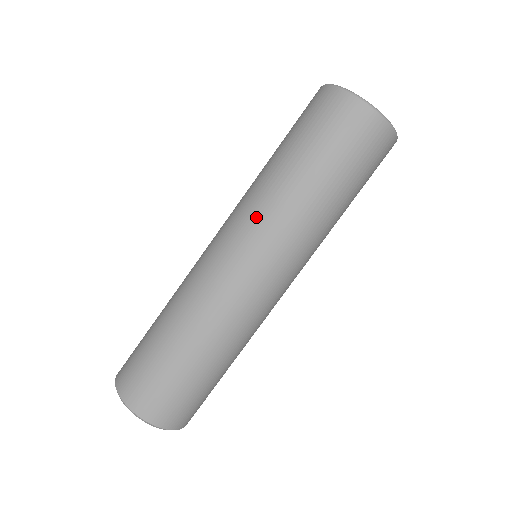
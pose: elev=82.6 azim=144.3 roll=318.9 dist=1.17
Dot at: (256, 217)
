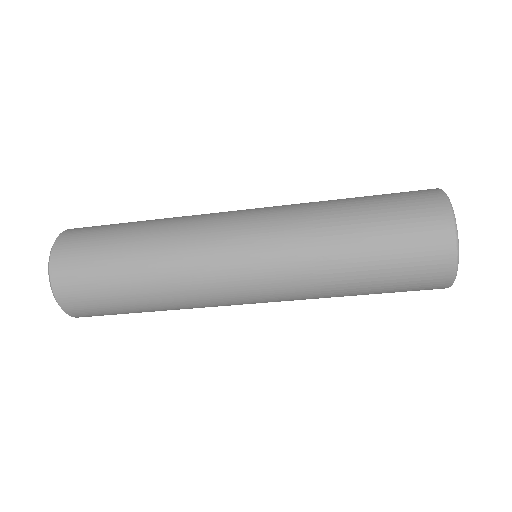
Dot at: (294, 299)
